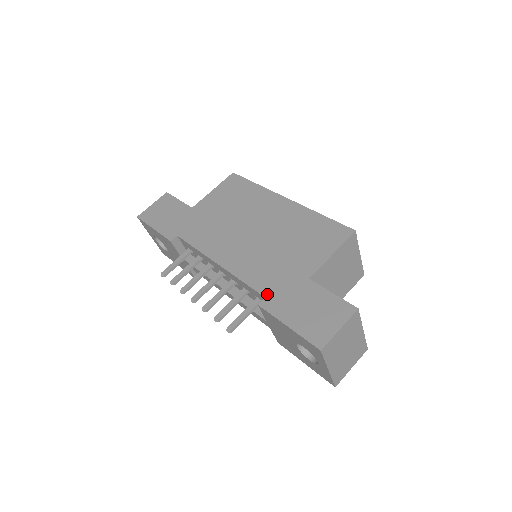
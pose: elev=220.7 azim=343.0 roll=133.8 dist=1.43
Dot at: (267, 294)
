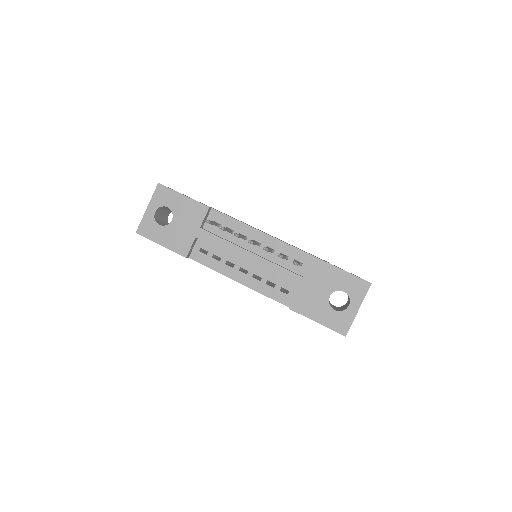
Dot at: occluded
